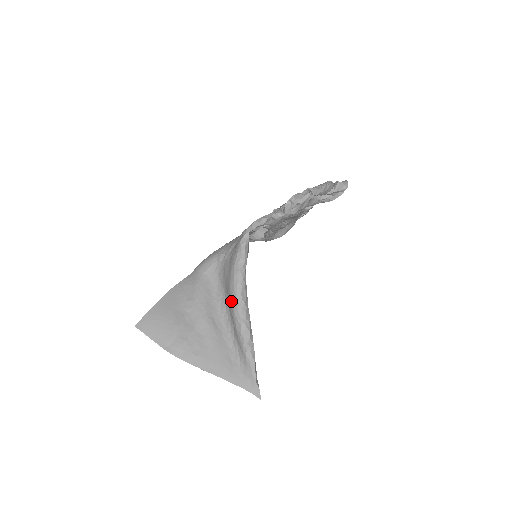
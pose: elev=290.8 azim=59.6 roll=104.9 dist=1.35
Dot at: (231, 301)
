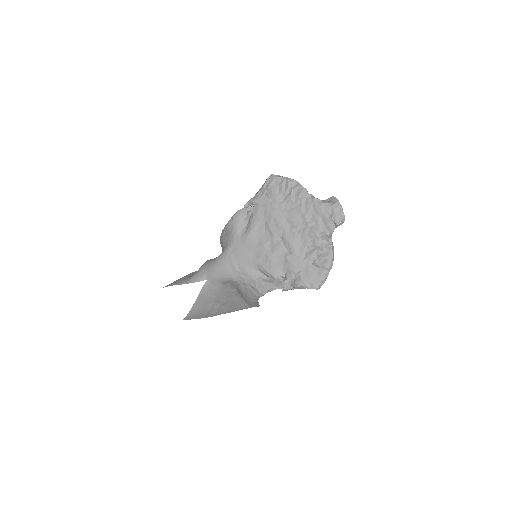
Dot at: (247, 303)
